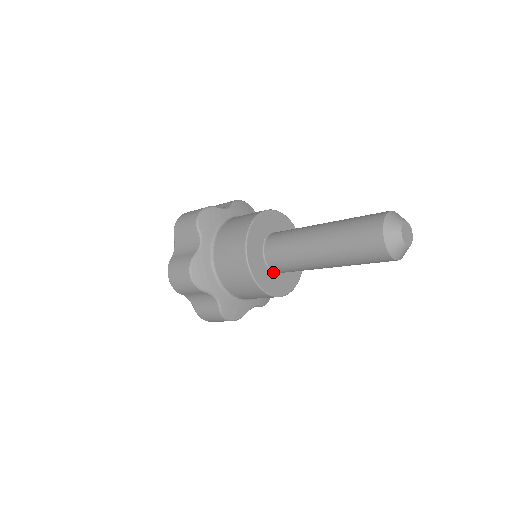
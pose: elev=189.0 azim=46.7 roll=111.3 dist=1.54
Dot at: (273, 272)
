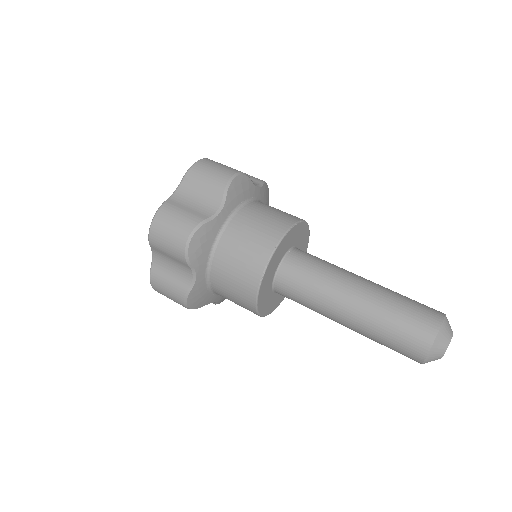
Dot at: occluded
